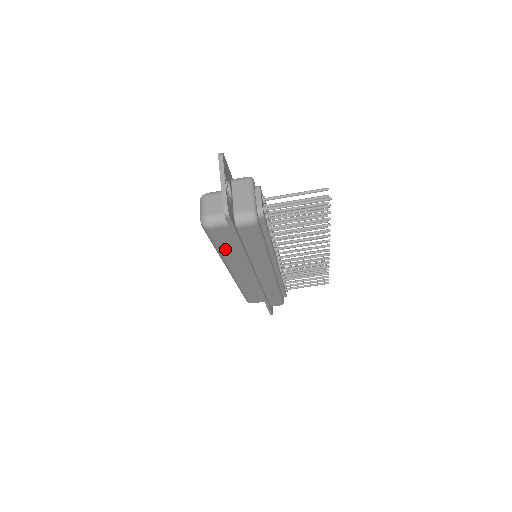
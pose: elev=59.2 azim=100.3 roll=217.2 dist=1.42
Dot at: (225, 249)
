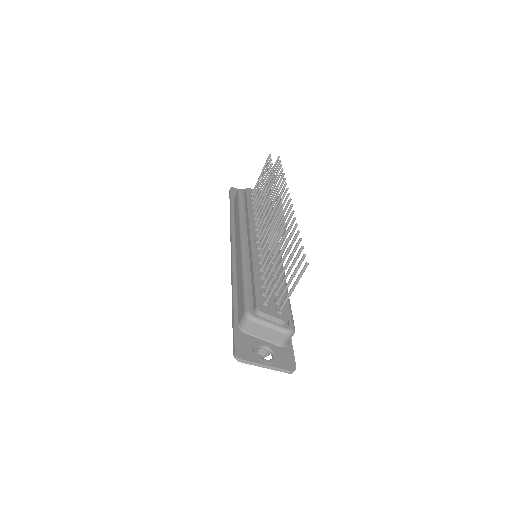
Dot at: occluded
